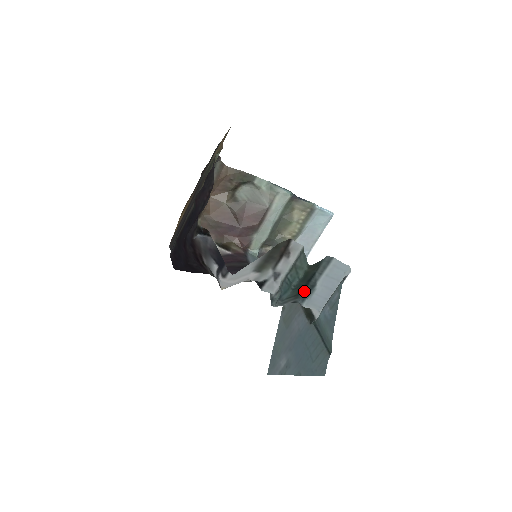
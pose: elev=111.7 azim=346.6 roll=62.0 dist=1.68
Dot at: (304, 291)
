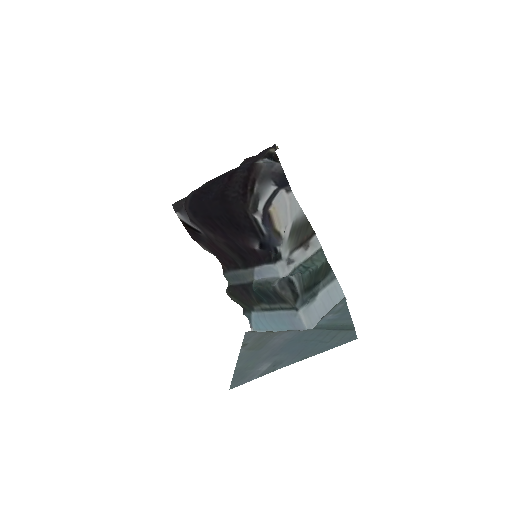
Dot at: (306, 294)
